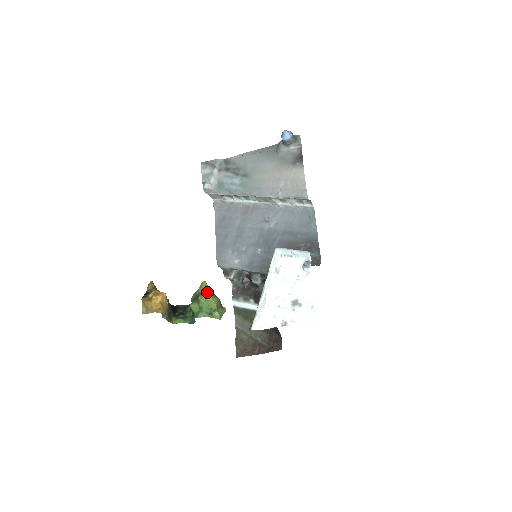
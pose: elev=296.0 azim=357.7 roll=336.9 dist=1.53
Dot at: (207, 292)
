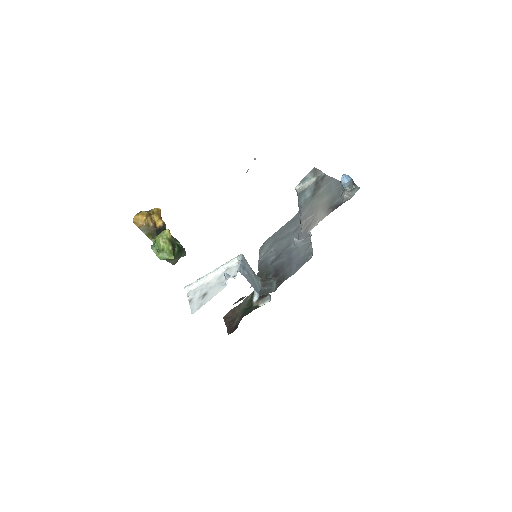
Dot at: (162, 236)
